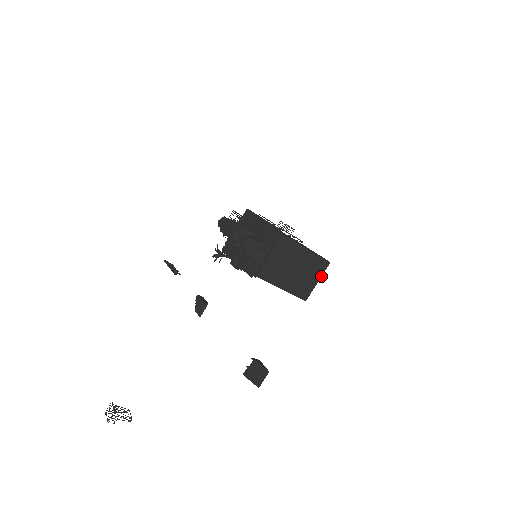
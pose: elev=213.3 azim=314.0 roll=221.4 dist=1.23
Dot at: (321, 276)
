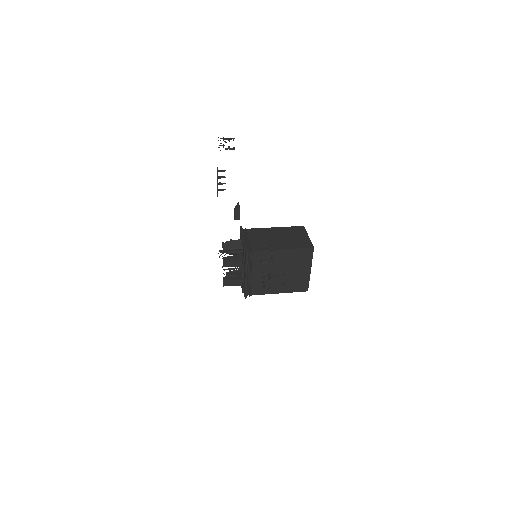
Dot at: occluded
